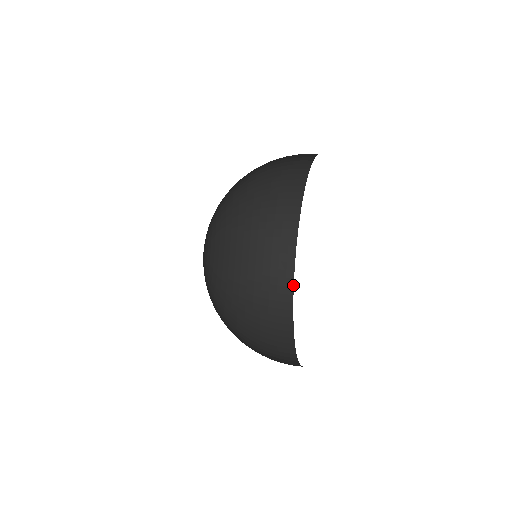
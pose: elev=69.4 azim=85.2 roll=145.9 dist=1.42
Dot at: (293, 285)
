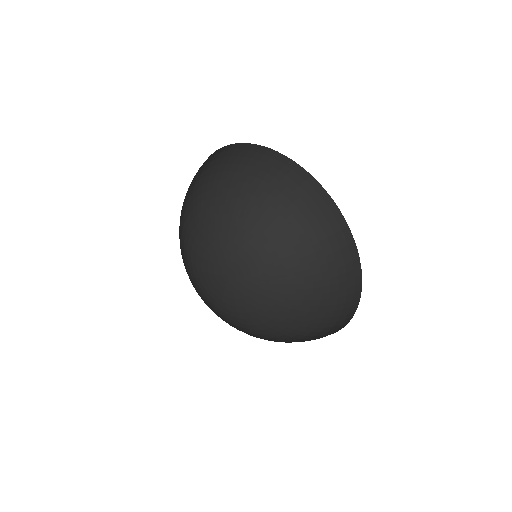
Dot at: (282, 155)
